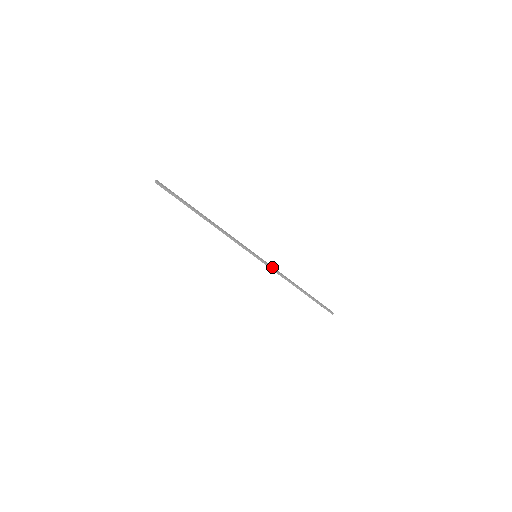
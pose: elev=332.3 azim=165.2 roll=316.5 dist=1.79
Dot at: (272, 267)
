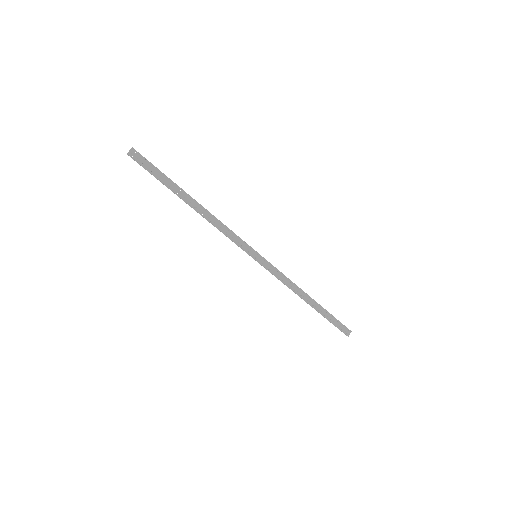
Dot at: (275, 272)
